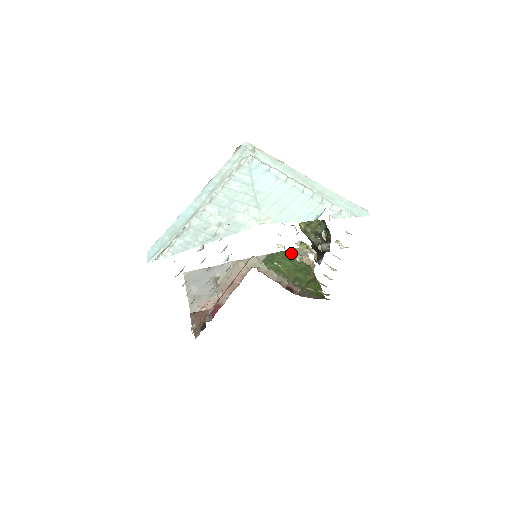
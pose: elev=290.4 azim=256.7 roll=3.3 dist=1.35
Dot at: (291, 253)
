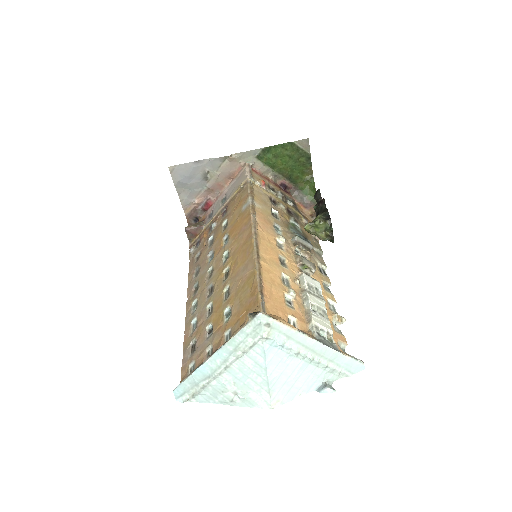
Dot at: (290, 146)
